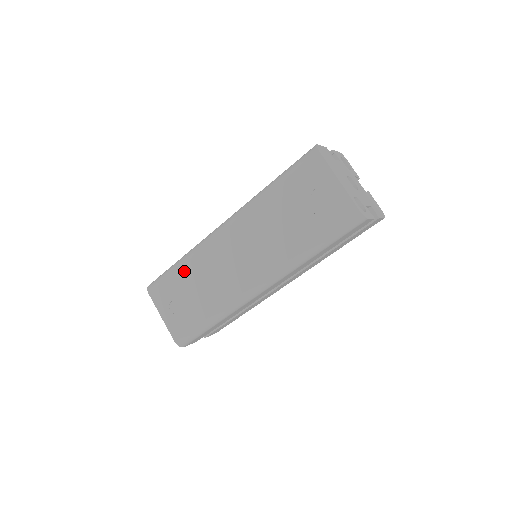
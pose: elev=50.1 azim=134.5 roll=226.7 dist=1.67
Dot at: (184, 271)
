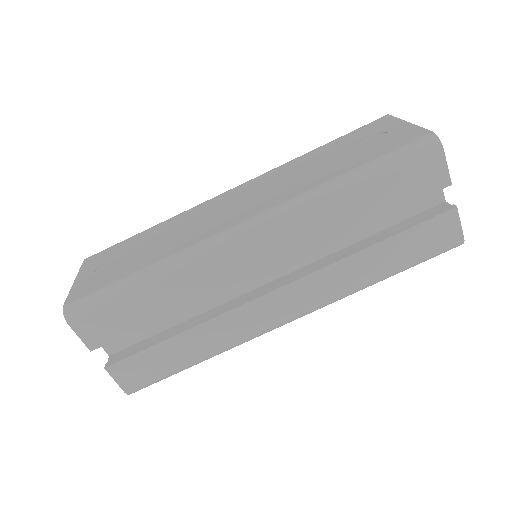
Dot at: (152, 230)
